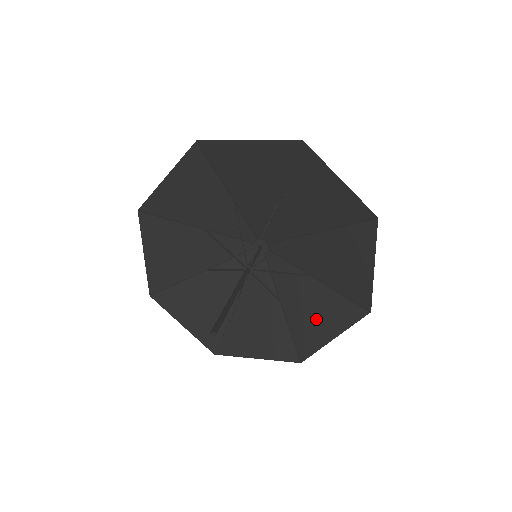
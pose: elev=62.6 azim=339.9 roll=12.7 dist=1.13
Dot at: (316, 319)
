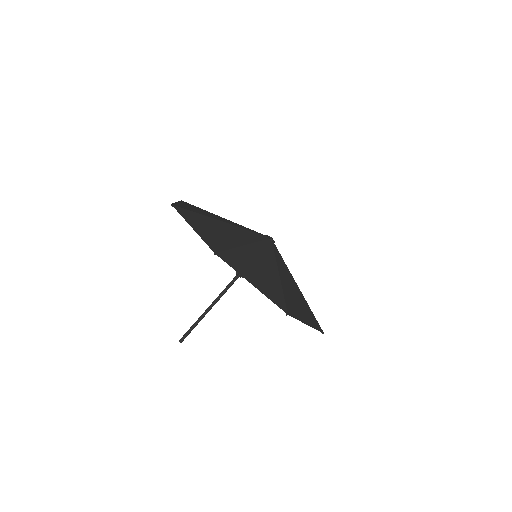
Dot at: occluded
